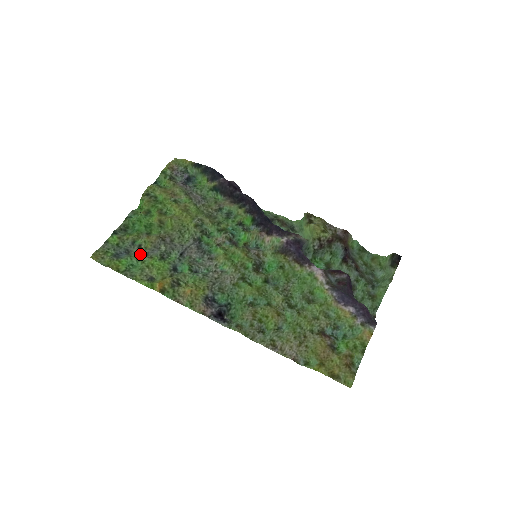
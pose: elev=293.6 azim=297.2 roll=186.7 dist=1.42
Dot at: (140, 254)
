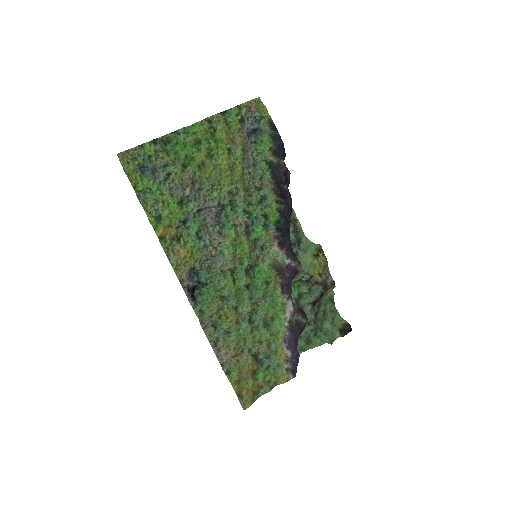
Dot at: (164, 184)
